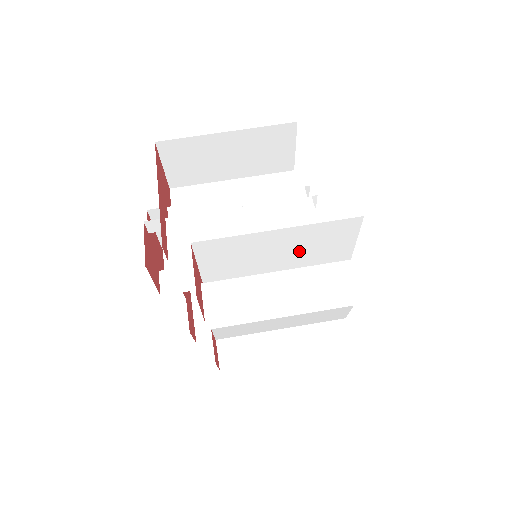
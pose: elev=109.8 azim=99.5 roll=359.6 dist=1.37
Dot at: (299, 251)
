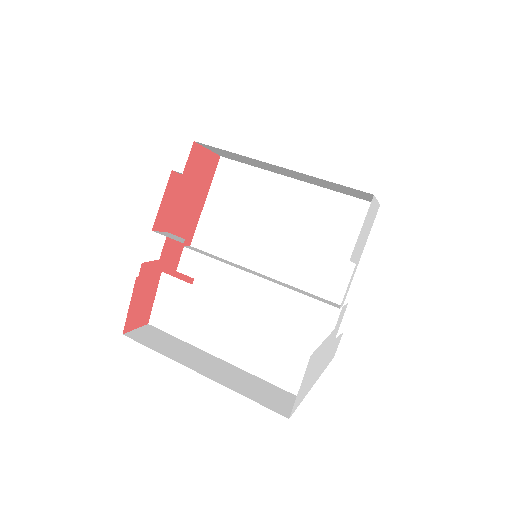
Dot at: (300, 233)
